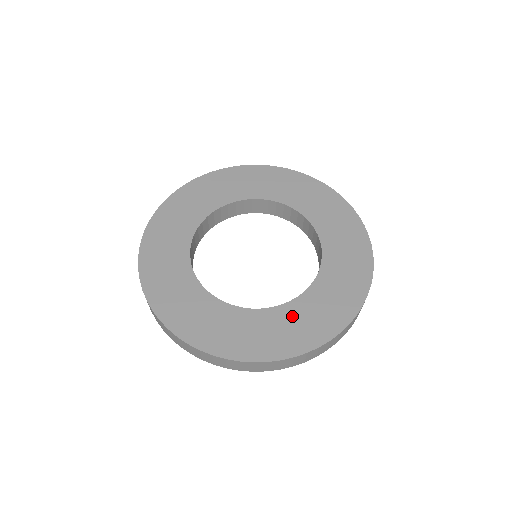
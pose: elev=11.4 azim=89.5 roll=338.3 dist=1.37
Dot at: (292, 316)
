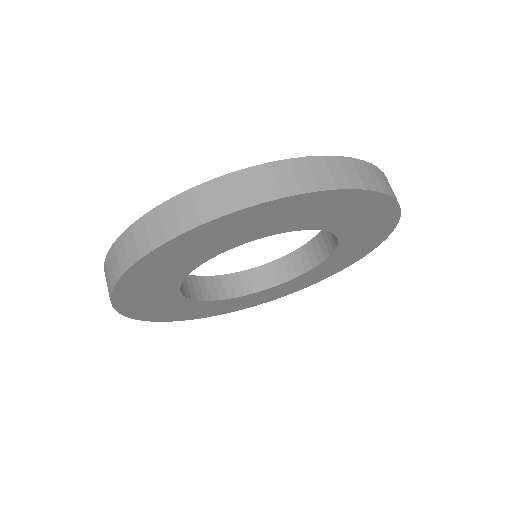
Dot at: occluded
